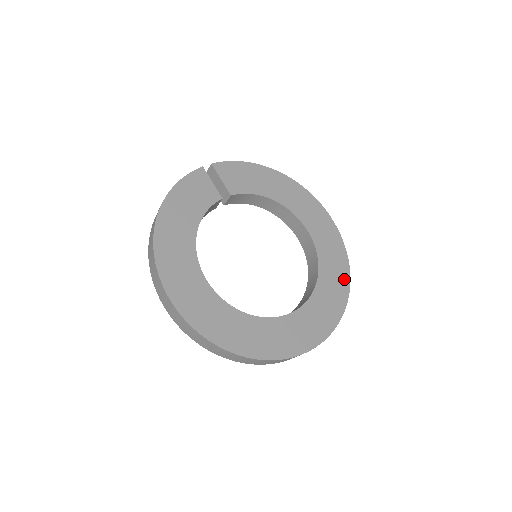
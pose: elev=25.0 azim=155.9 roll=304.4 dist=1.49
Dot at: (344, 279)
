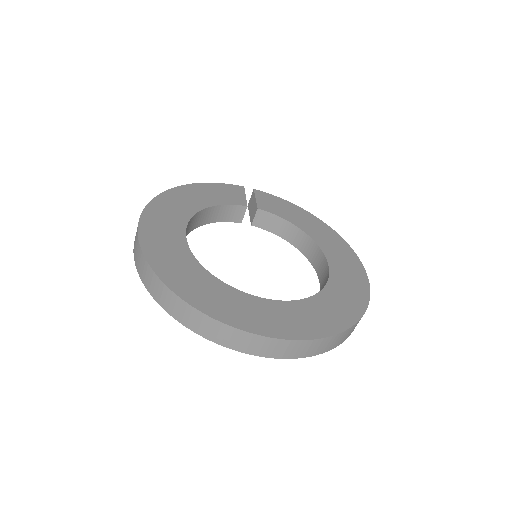
Dot at: (353, 312)
